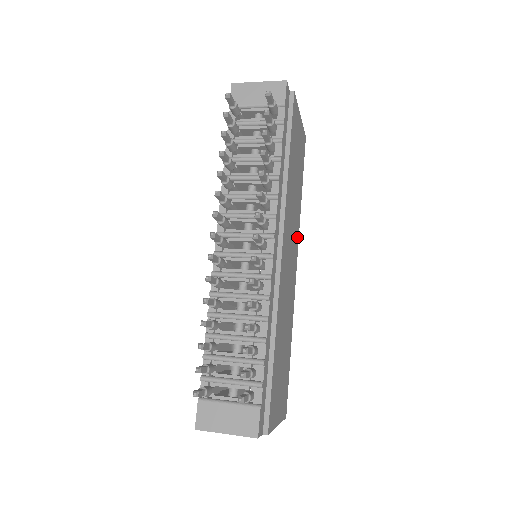
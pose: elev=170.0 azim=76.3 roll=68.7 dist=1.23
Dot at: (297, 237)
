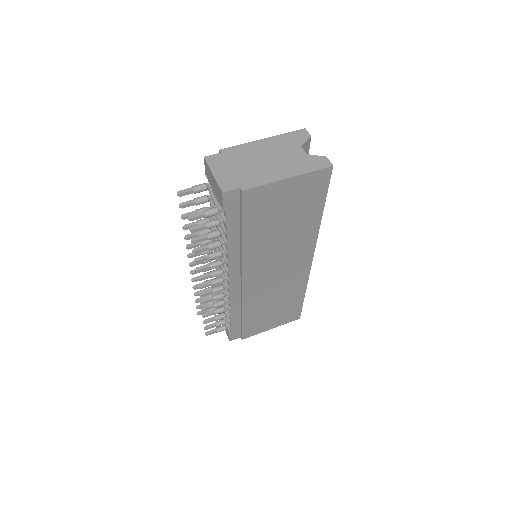
Dot at: (309, 245)
